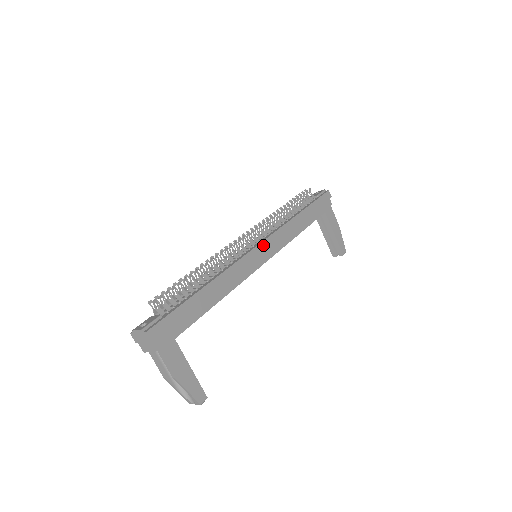
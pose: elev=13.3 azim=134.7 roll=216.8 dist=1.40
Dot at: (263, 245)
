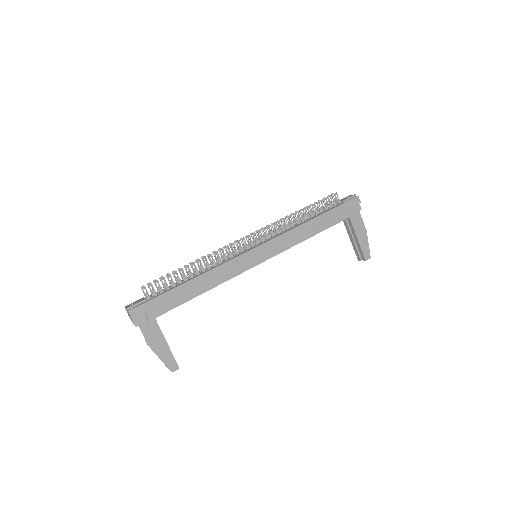
Dot at: (261, 248)
